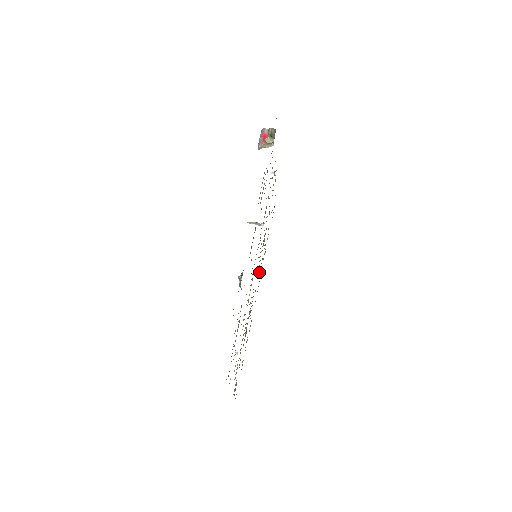
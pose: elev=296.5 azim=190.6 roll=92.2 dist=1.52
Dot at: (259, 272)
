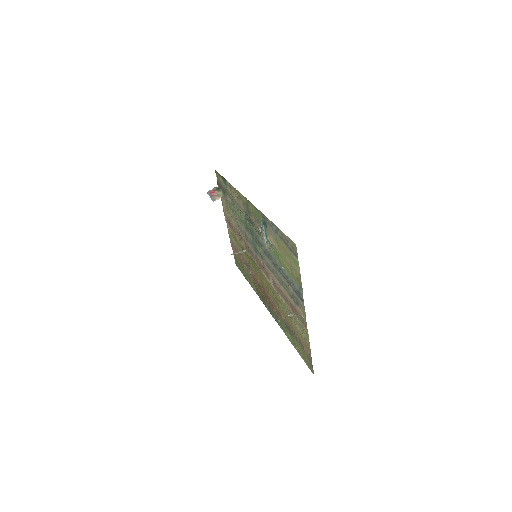
Dot at: (261, 293)
